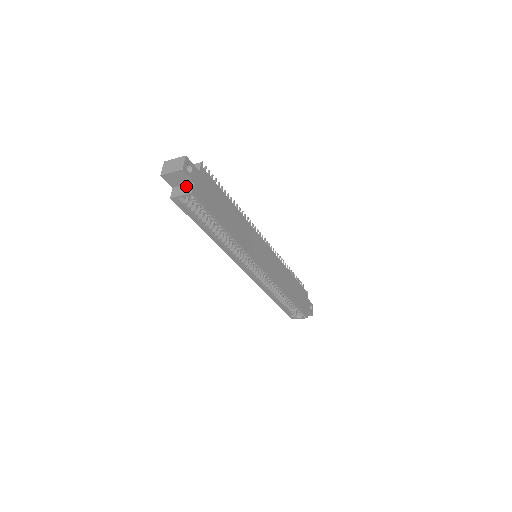
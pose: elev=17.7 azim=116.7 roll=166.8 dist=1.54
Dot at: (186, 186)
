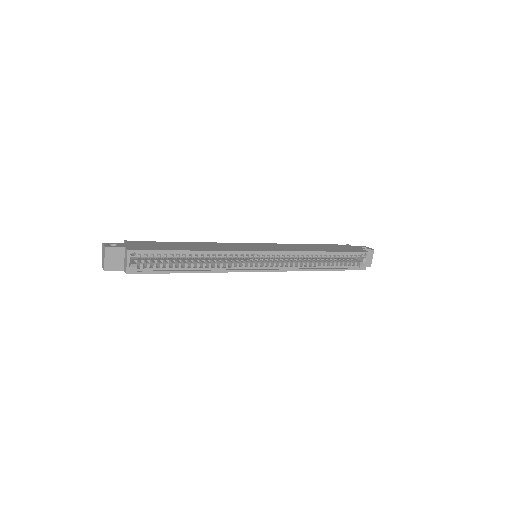
Dot at: (125, 256)
